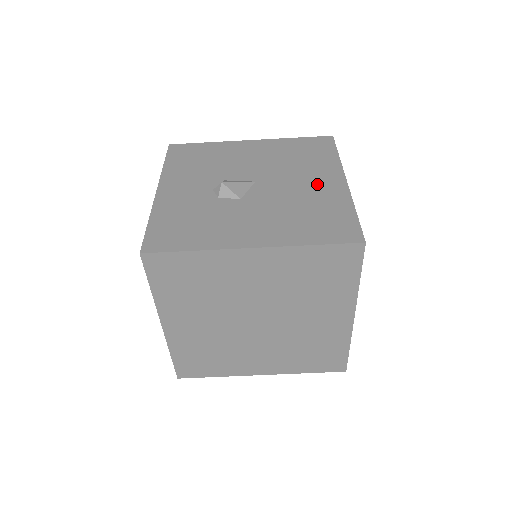
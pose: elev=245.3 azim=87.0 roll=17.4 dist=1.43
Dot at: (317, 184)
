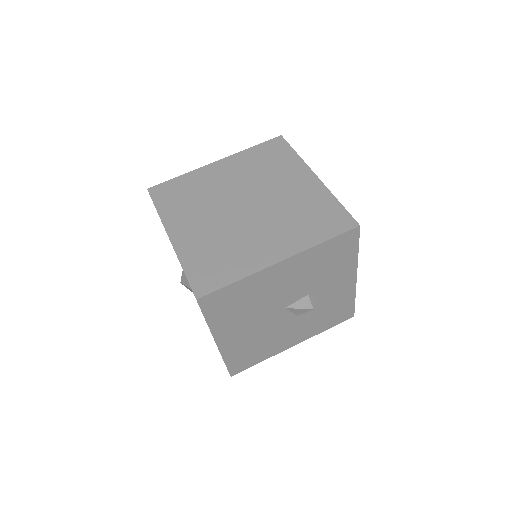
Dot at: occluded
